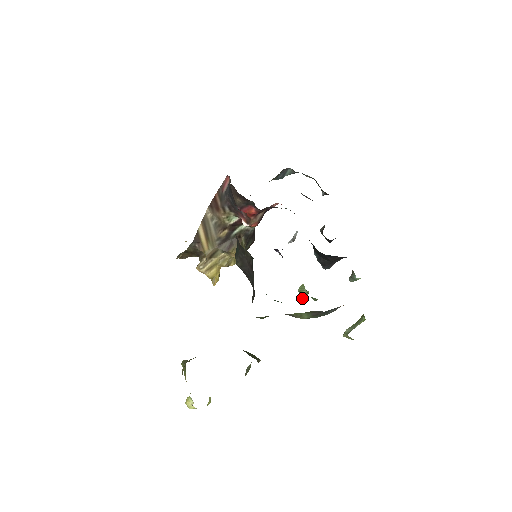
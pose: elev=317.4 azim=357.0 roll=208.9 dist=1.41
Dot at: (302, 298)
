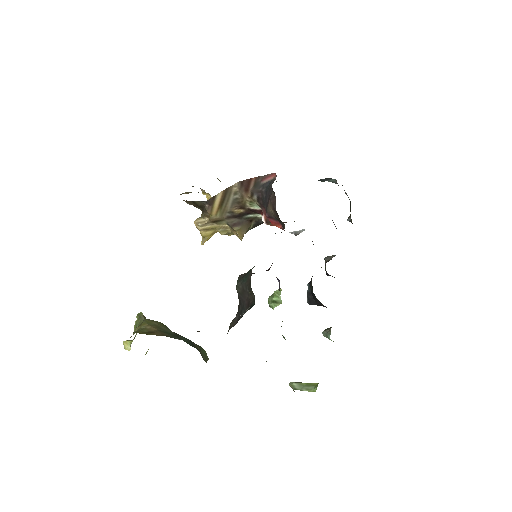
Dot at: (273, 303)
